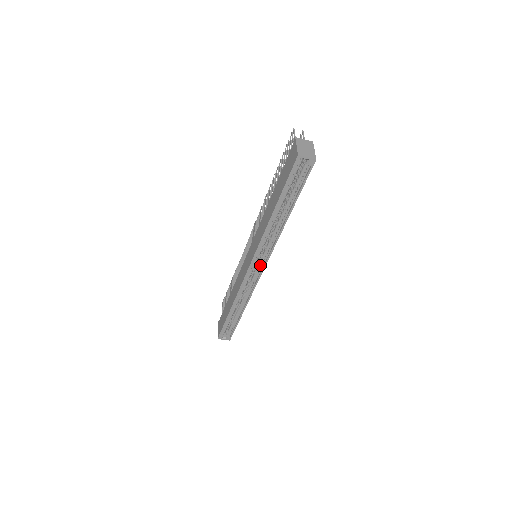
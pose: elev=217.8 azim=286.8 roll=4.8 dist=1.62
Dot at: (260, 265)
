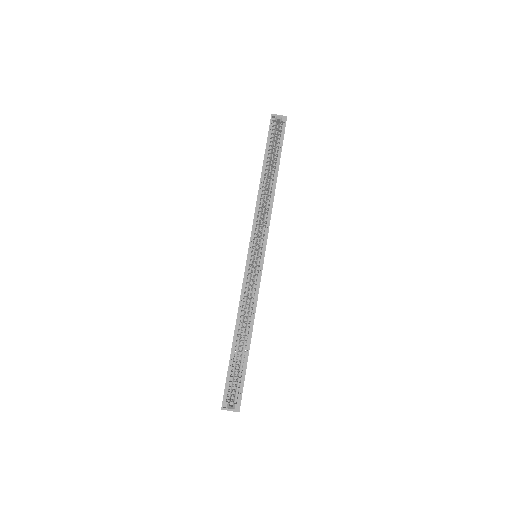
Dot at: (260, 250)
